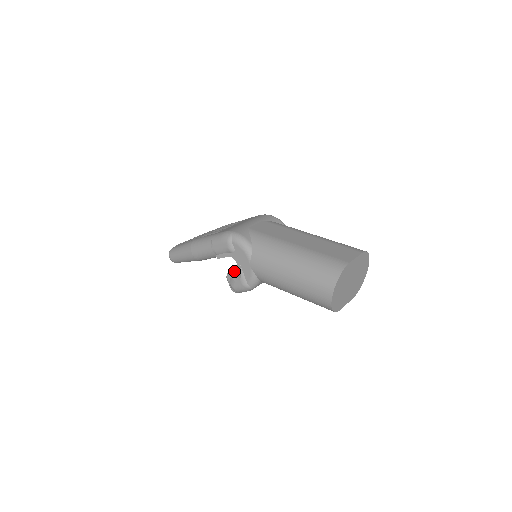
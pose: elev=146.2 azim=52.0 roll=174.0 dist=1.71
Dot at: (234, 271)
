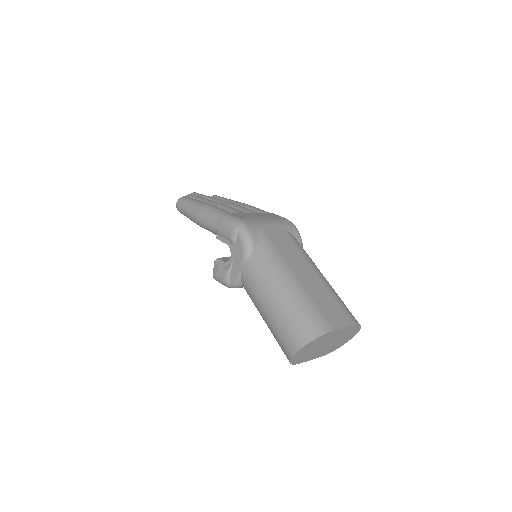
Dot at: (225, 260)
